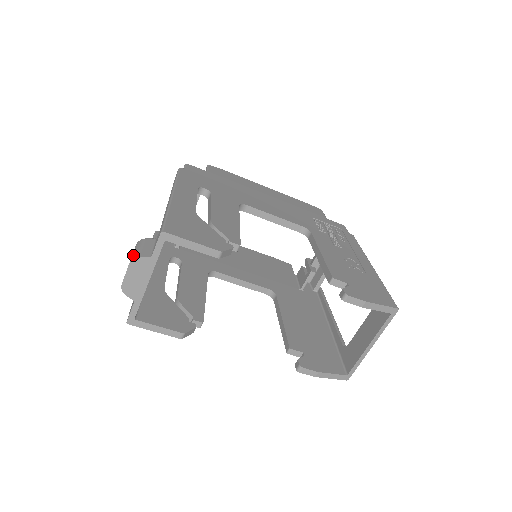
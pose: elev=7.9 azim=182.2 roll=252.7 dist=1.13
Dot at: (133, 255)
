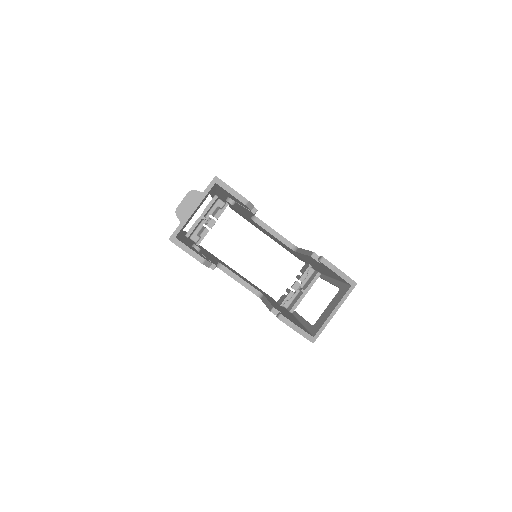
Dot at: (190, 191)
